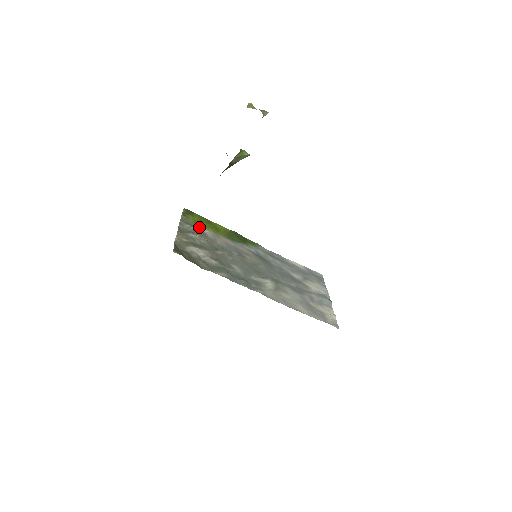
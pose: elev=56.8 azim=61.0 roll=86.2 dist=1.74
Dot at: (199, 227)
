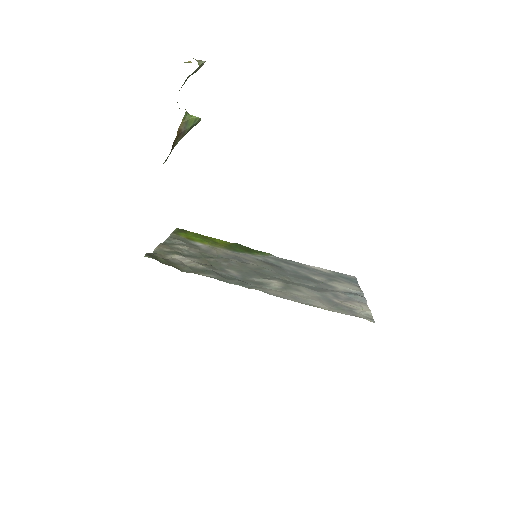
Dot at: (192, 242)
